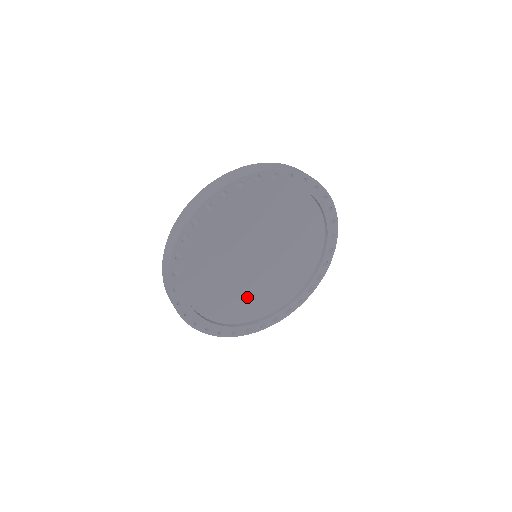
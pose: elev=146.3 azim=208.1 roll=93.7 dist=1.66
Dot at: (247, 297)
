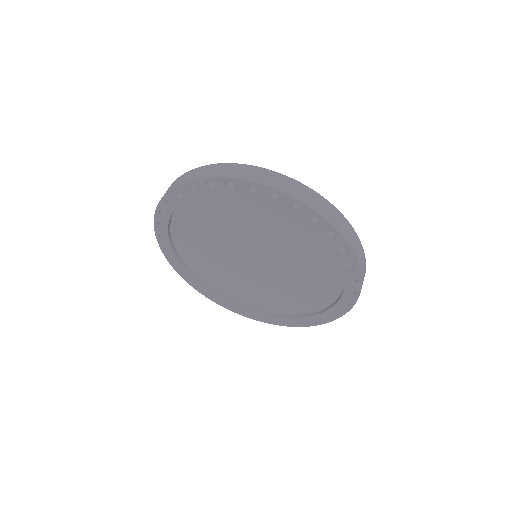
Dot at: (284, 292)
